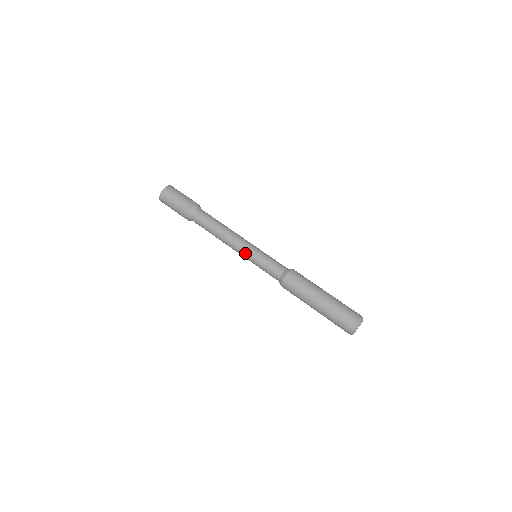
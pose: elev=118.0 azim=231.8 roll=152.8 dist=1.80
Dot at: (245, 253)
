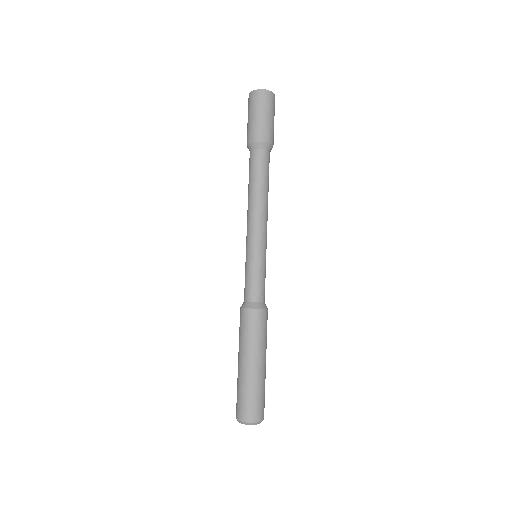
Dot at: (252, 243)
